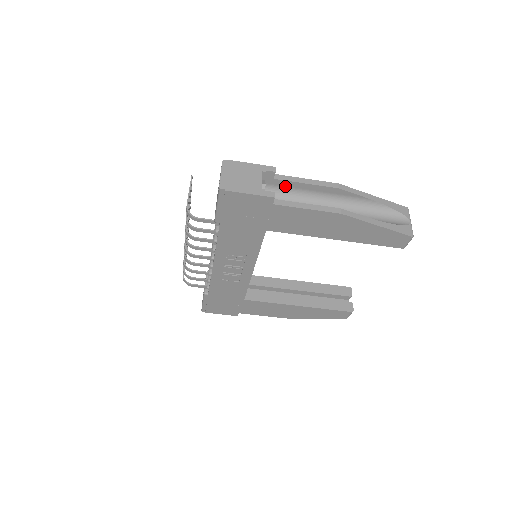
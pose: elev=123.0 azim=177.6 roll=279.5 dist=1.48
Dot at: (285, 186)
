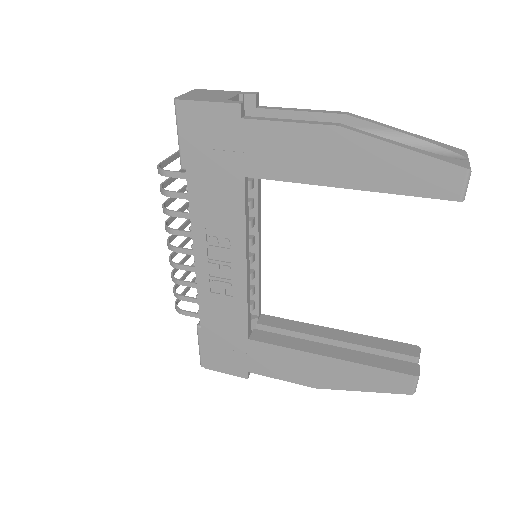
Dot at: occluded
